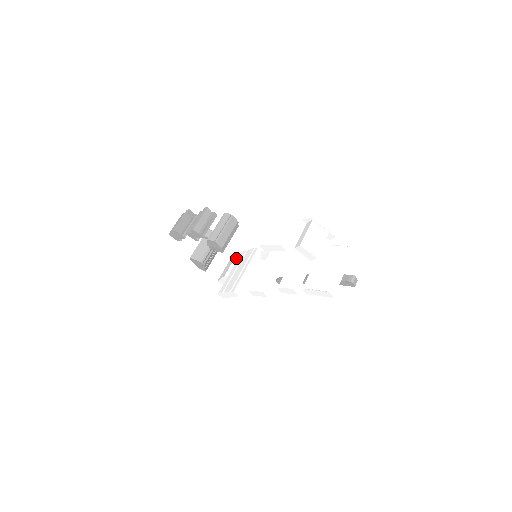
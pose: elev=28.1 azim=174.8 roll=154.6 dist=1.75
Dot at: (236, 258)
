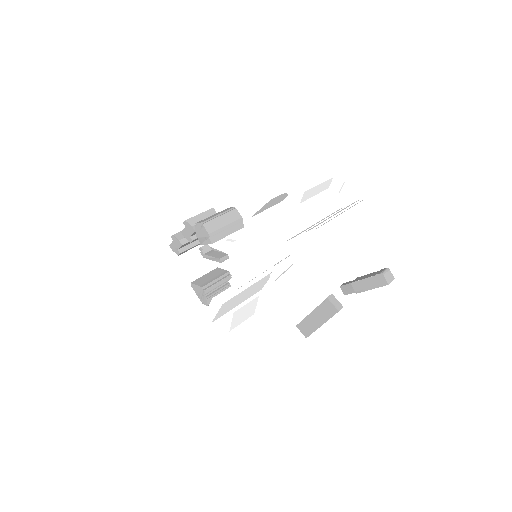
Dot at: occluded
